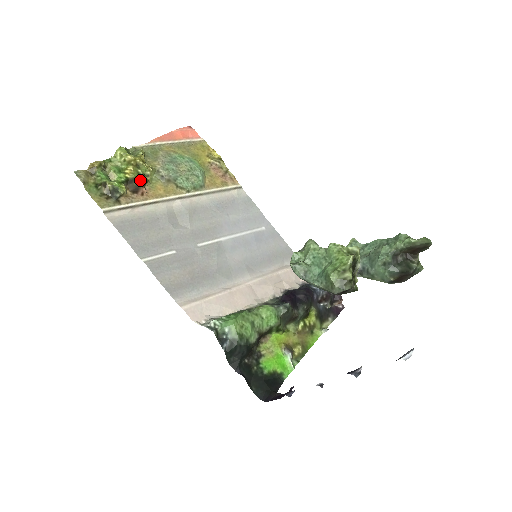
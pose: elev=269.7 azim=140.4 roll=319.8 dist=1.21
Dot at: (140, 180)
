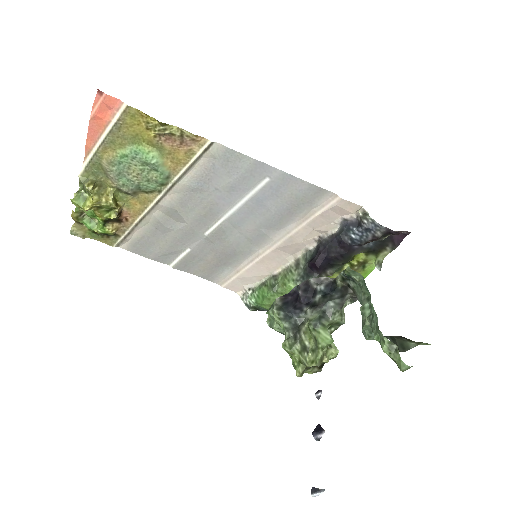
Dot at: (113, 218)
